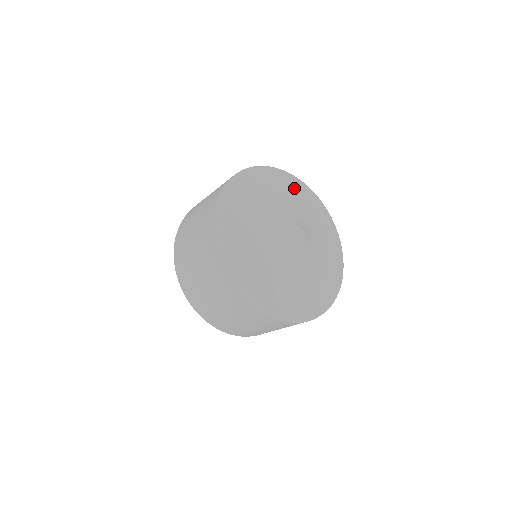
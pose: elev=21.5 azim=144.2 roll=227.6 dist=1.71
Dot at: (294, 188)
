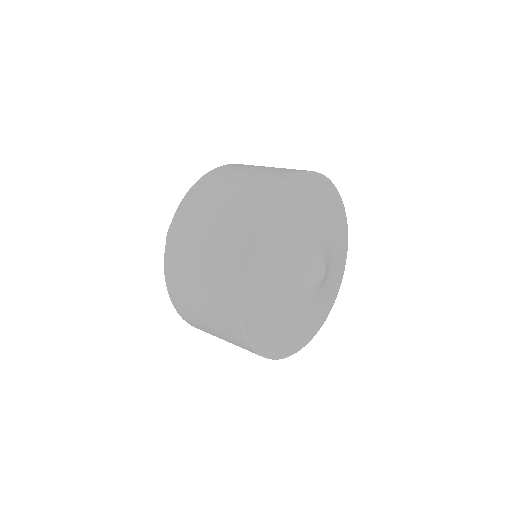
Dot at: (338, 216)
